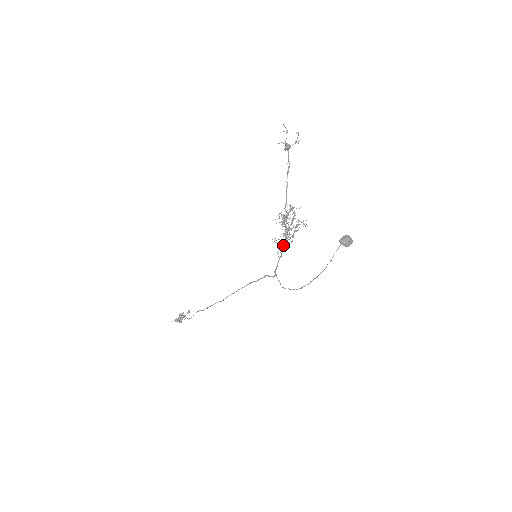
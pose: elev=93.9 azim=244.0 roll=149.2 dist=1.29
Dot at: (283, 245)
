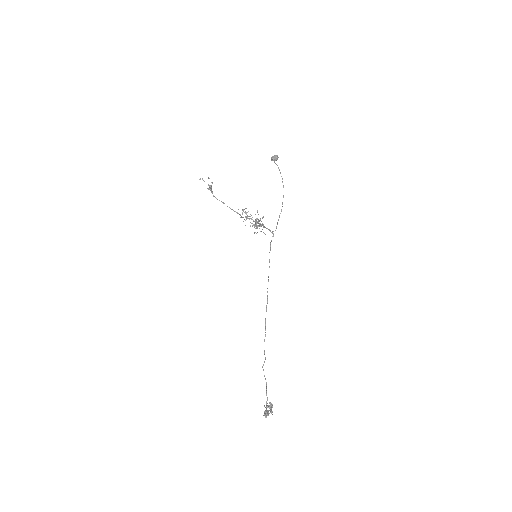
Dot at: occluded
